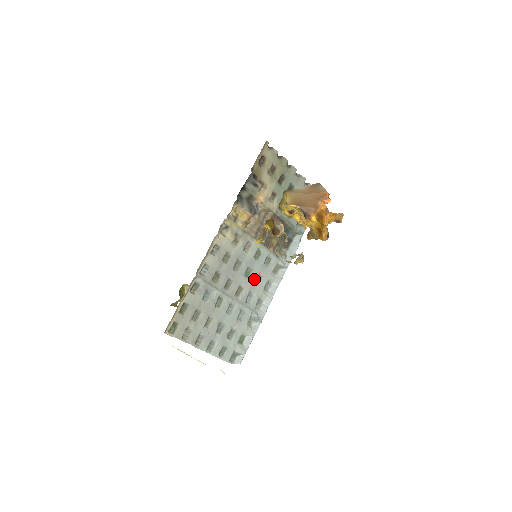
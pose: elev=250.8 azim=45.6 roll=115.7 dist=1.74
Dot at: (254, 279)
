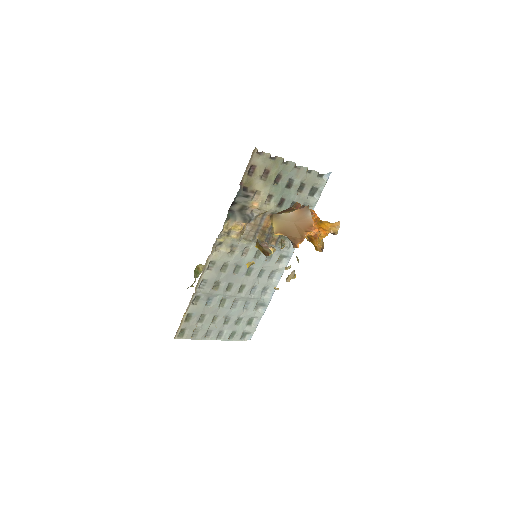
Dot at: (256, 275)
